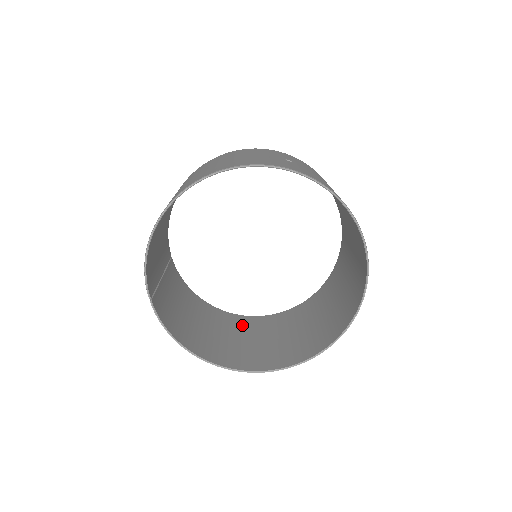
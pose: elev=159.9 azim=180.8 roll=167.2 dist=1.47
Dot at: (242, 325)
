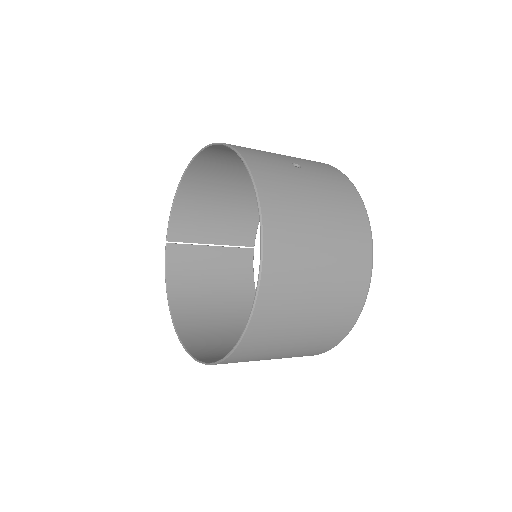
Dot at: occluded
